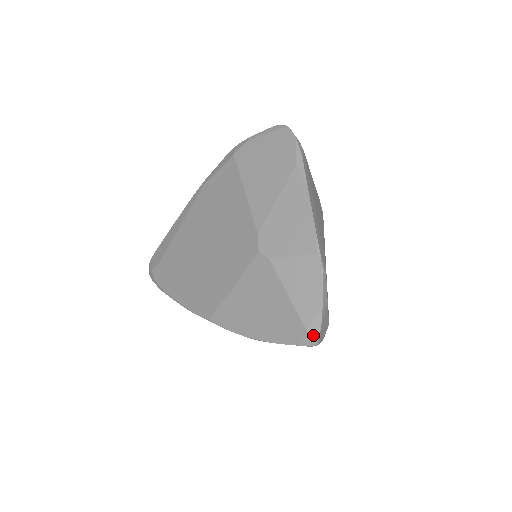
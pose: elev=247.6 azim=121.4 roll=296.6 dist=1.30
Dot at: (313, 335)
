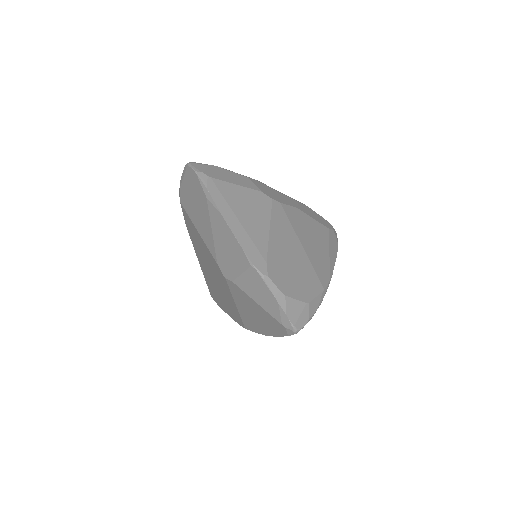
Dot at: (289, 327)
